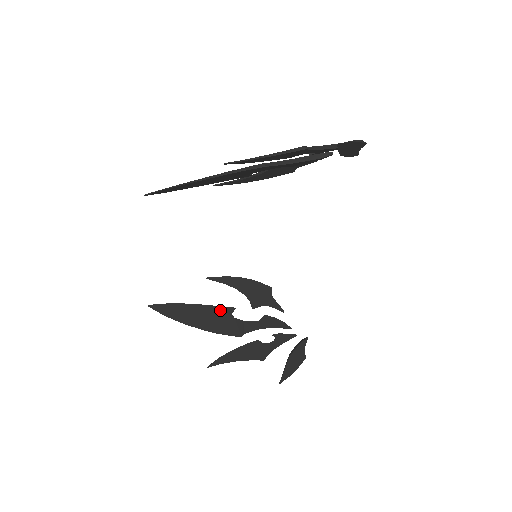
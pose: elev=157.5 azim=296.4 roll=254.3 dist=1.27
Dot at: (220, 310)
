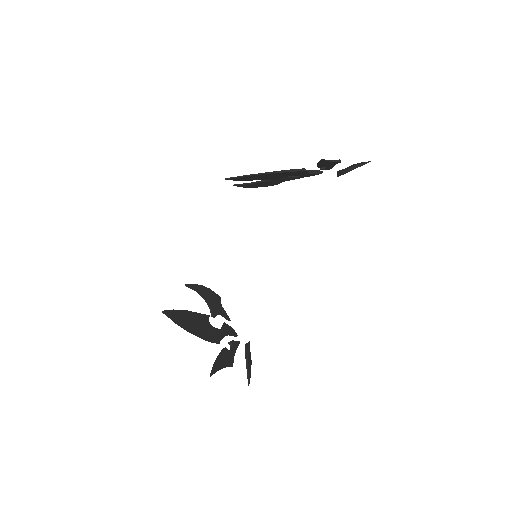
Dot at: (202, 317)
